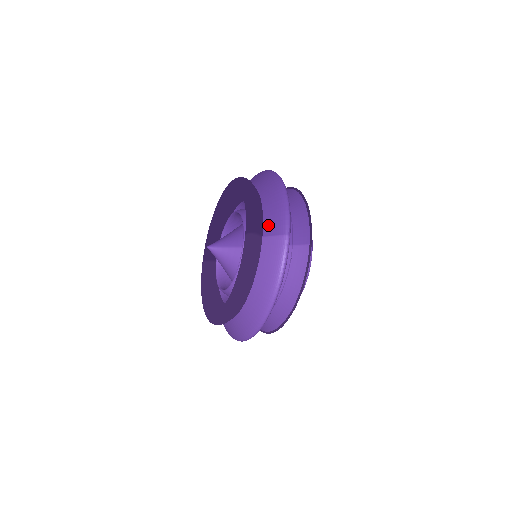
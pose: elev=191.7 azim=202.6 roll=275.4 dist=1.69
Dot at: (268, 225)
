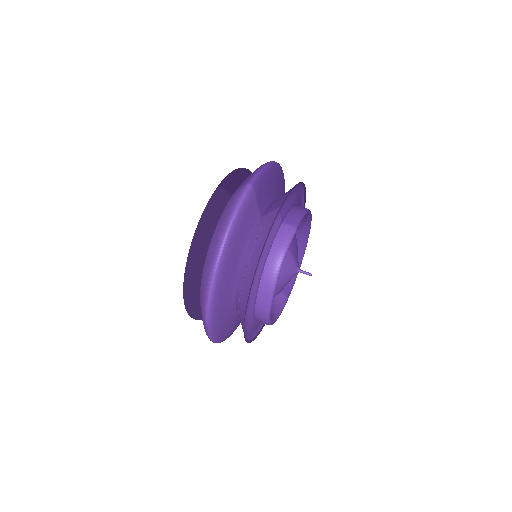
Dot at: (240, 185)
